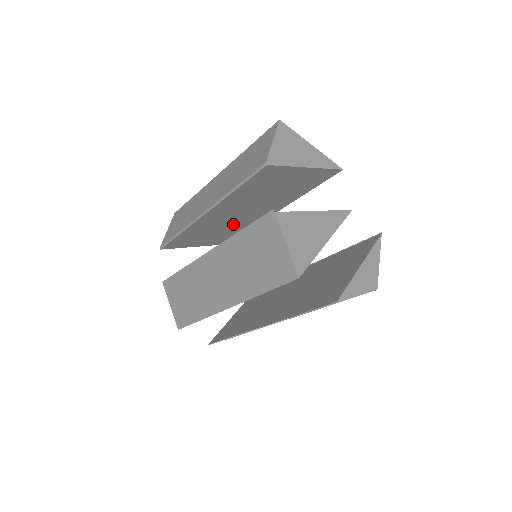
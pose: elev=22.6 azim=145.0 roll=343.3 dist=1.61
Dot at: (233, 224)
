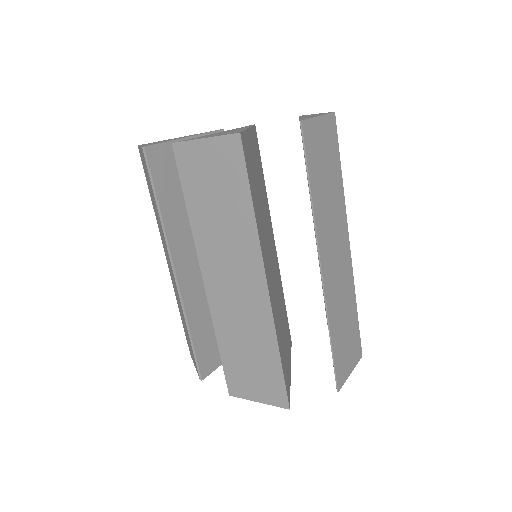
Dot at: occluded
